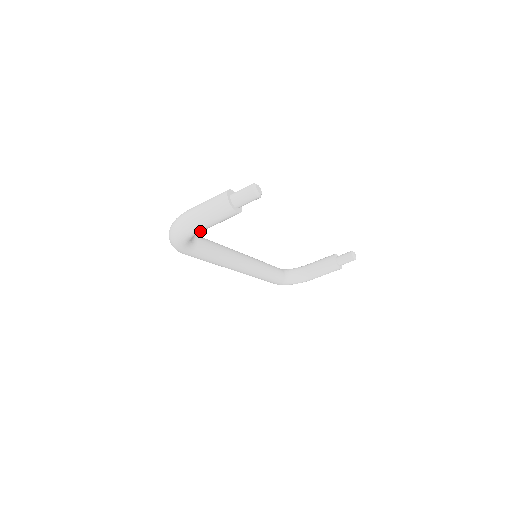
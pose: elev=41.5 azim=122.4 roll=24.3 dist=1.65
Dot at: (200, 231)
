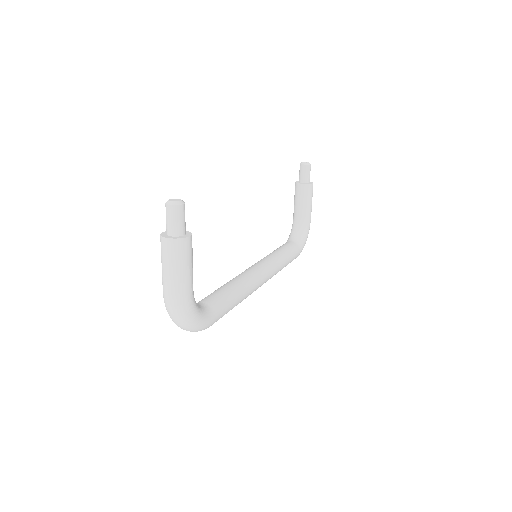
Dot at: (192, 290)
